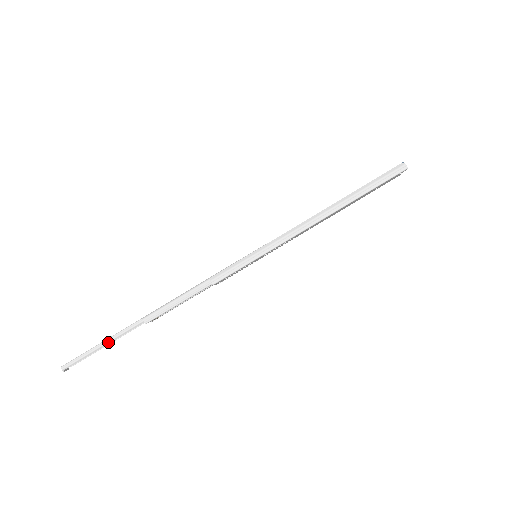
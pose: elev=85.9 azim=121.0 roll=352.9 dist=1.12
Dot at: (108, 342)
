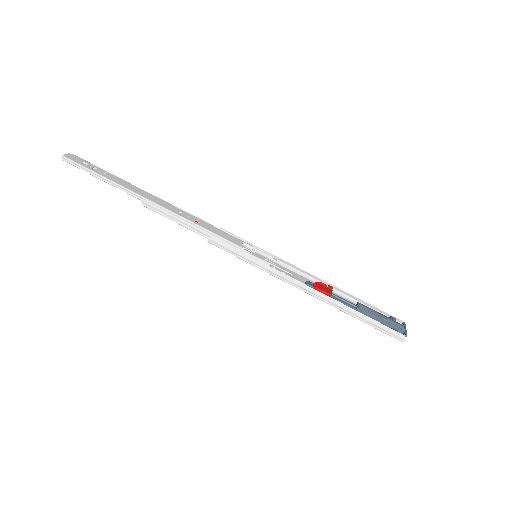
Dot at: (108, 182)
